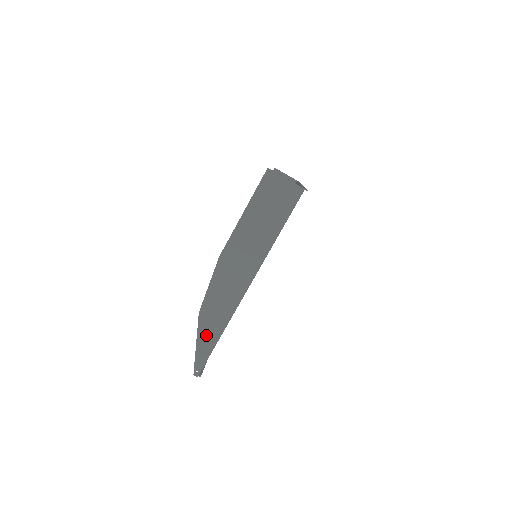
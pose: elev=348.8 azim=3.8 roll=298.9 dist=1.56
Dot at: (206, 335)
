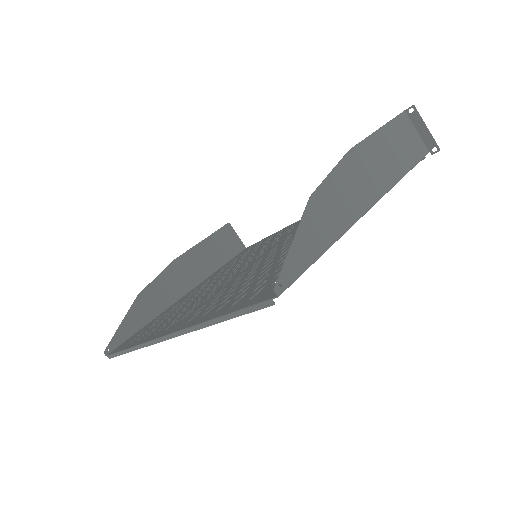
Dot at: (311, 234)
